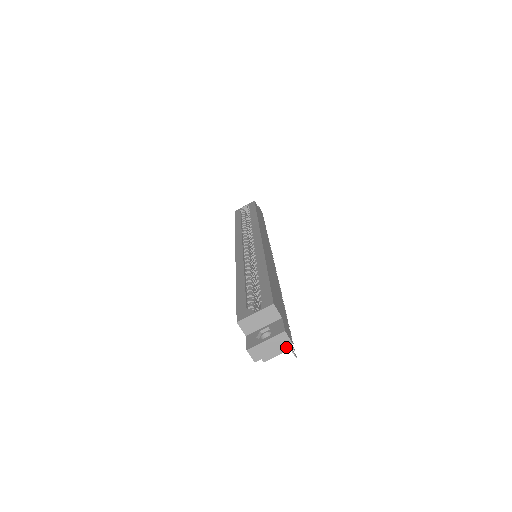
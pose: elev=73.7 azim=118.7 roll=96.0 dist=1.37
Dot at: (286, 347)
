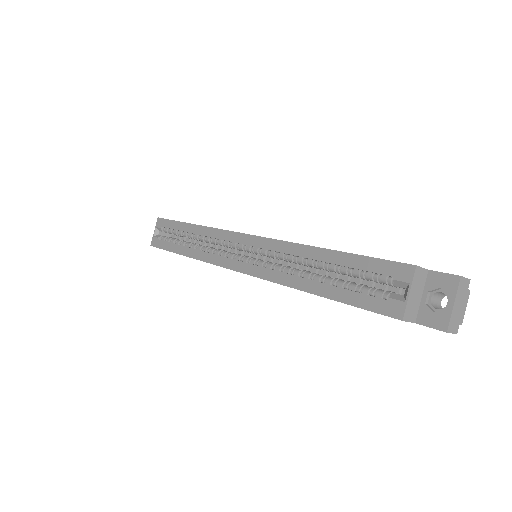
Dot at: (467, 289)
